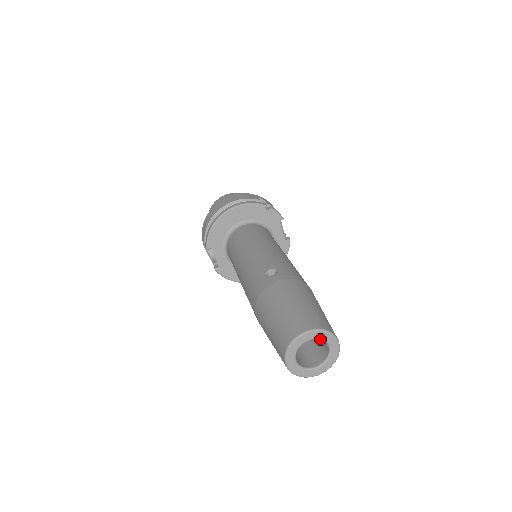
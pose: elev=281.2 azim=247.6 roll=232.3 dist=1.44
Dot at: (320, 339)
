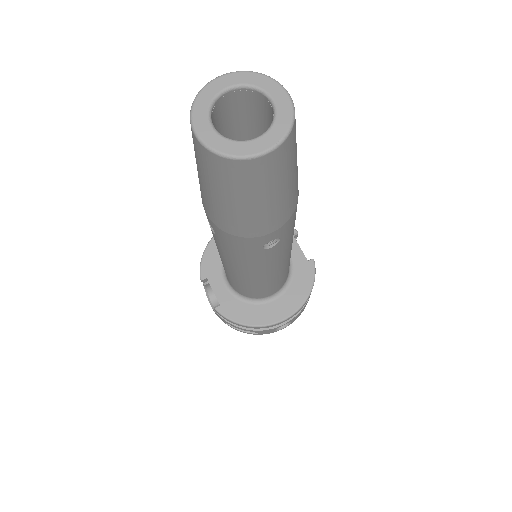
Dot at: (250, 87)
